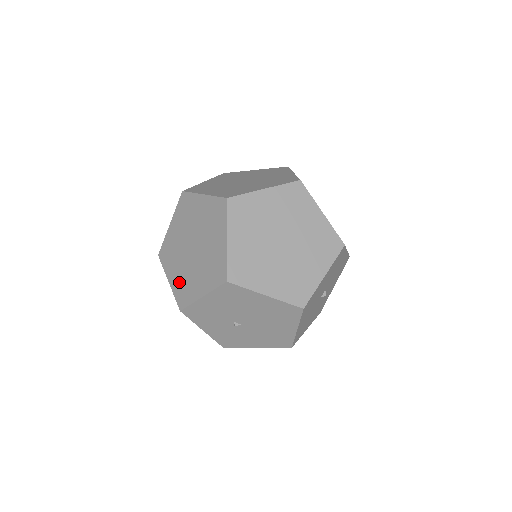
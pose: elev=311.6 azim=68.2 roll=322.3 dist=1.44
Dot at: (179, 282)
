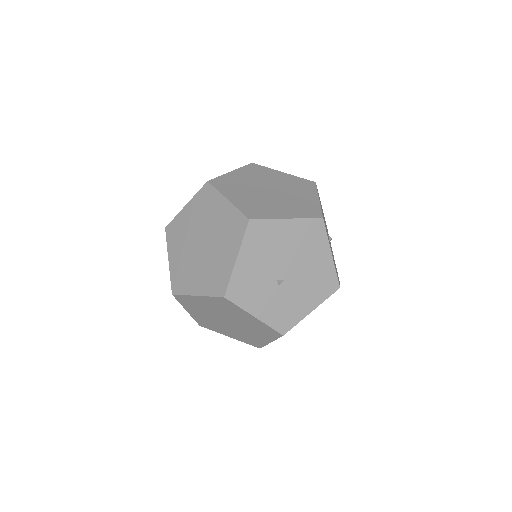
Dot at: (207, 281)
